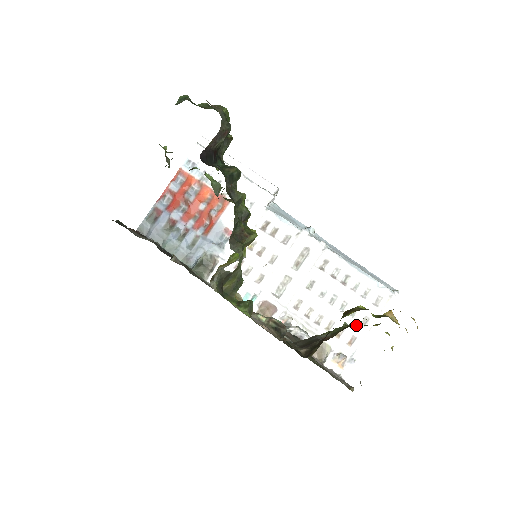
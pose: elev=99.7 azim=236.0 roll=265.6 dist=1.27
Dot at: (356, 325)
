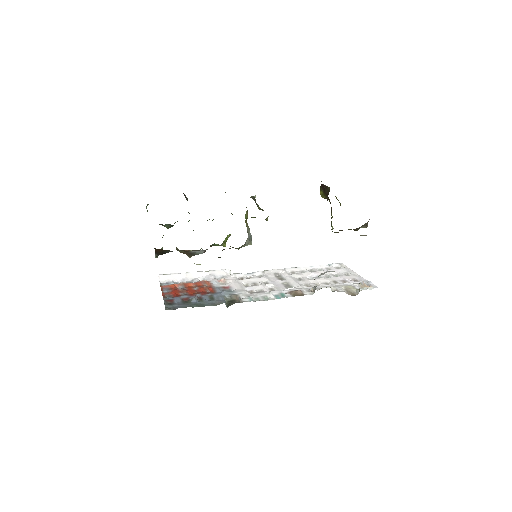
Dot at: (346, 277)
